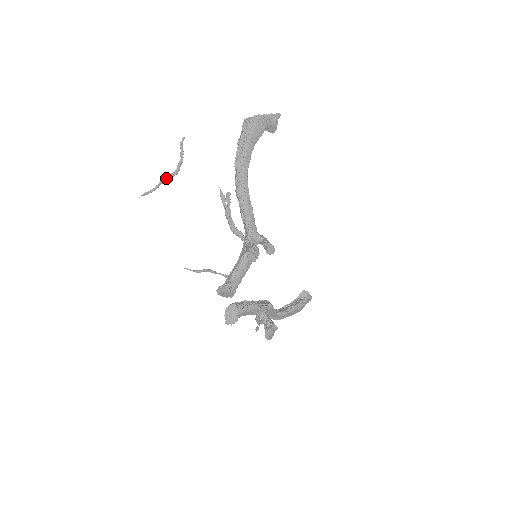
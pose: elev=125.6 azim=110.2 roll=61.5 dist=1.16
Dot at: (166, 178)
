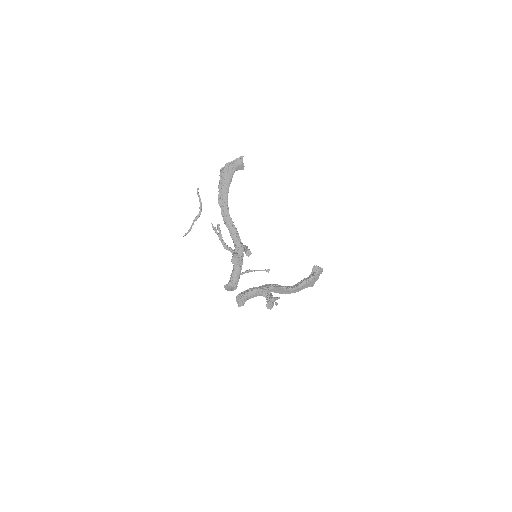
Dot at: (194, 220)
